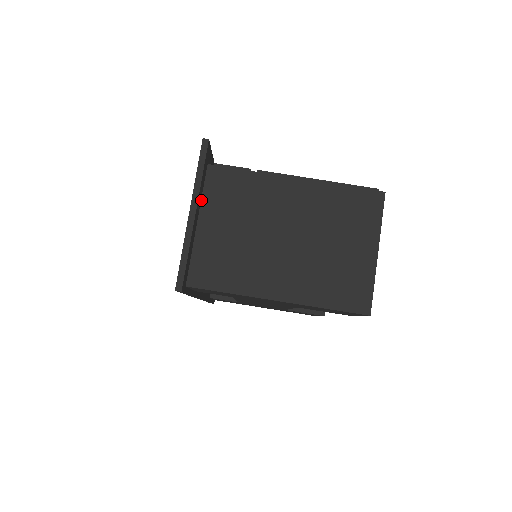
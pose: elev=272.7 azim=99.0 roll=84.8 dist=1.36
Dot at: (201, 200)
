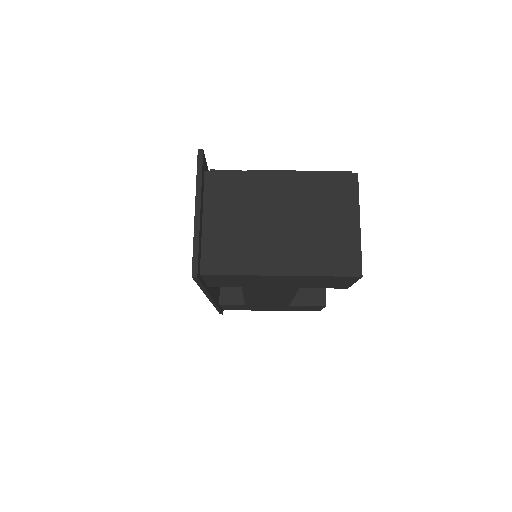
Dot at: (203, 201)
